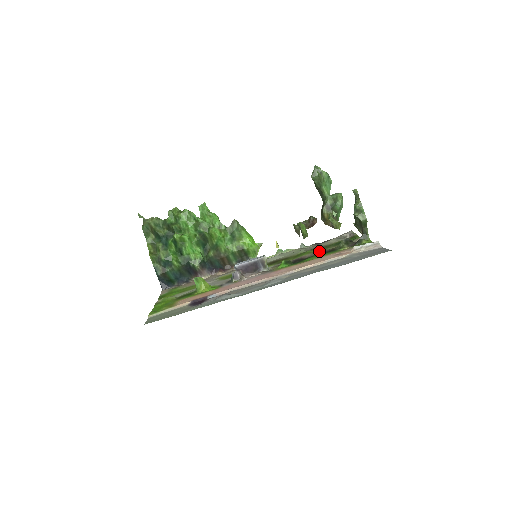
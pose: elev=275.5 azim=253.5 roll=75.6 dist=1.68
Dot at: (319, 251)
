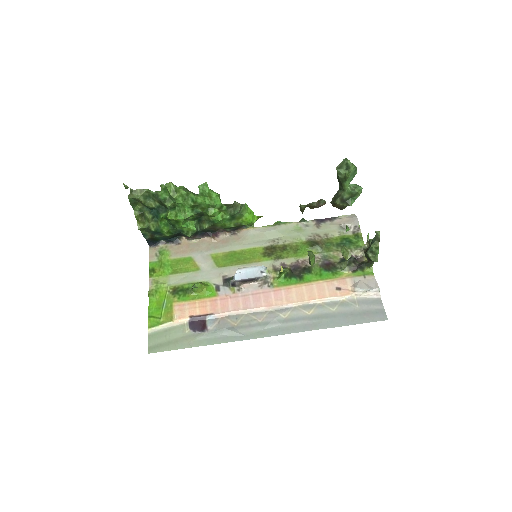
Dot at: (320, 255)
